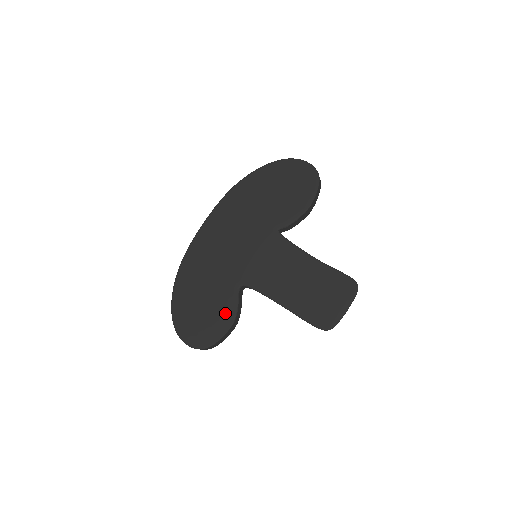
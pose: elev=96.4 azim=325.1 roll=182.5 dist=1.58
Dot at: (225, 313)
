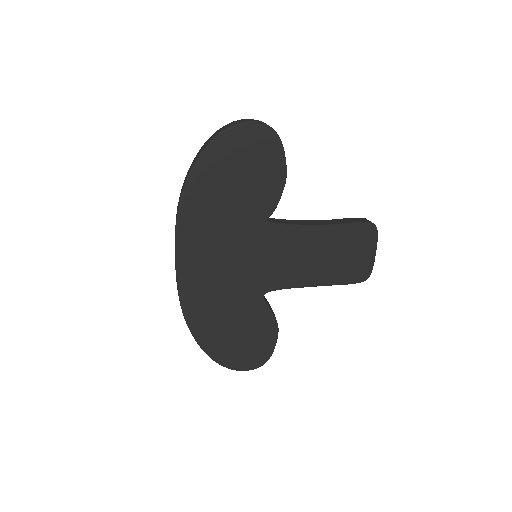
Dot at: (265, 326)
